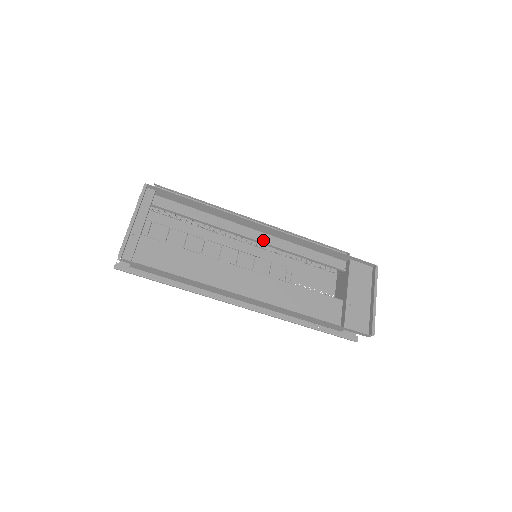
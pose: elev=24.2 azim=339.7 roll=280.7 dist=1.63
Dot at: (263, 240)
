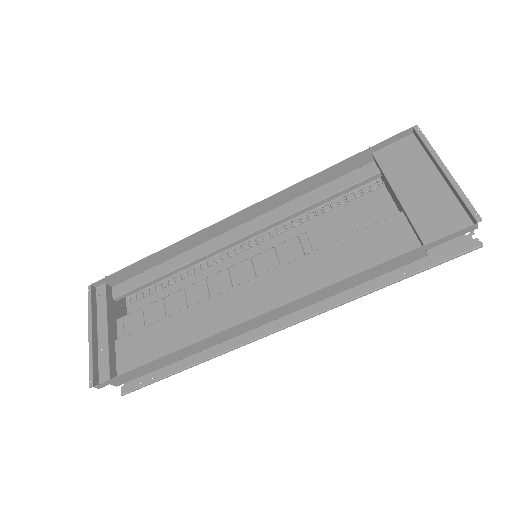
Dot at: (248, 232)
